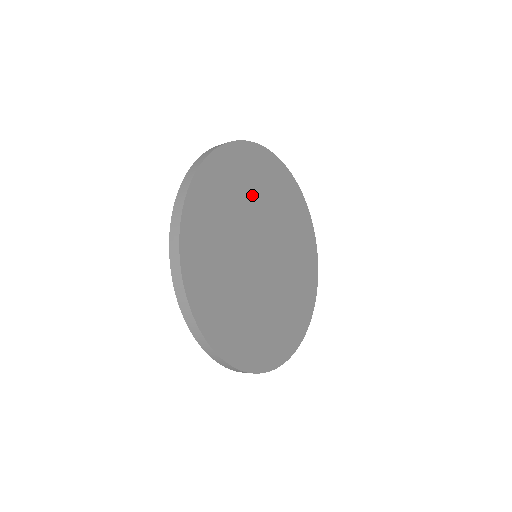
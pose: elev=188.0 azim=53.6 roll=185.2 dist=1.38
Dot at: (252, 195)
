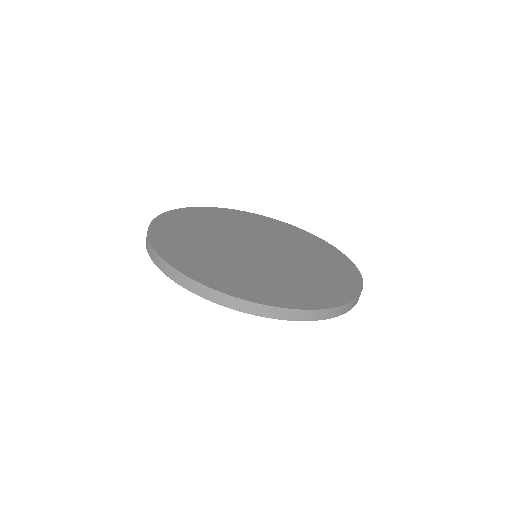
Dot at: (269, 232)
